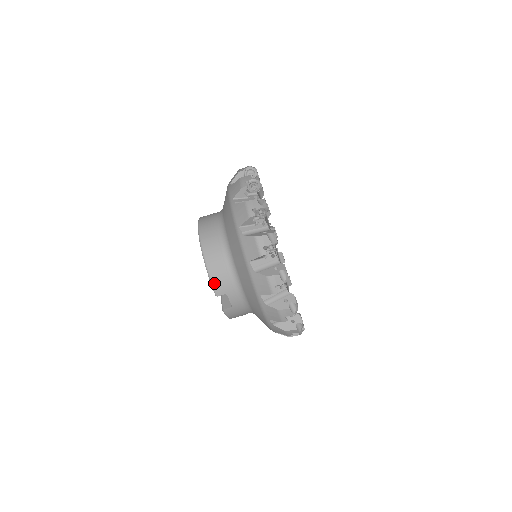
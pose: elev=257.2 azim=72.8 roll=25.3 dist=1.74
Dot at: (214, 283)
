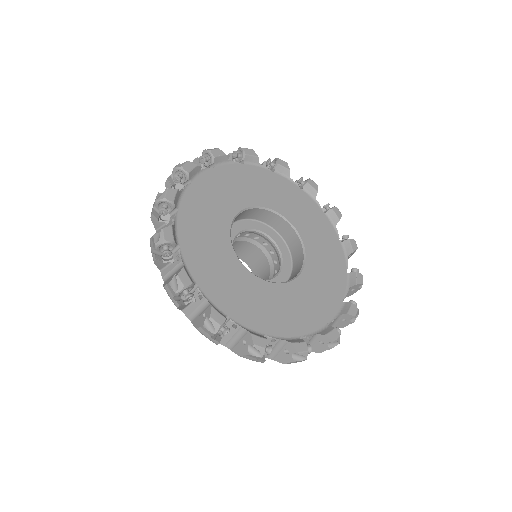
Dot at: occluded
